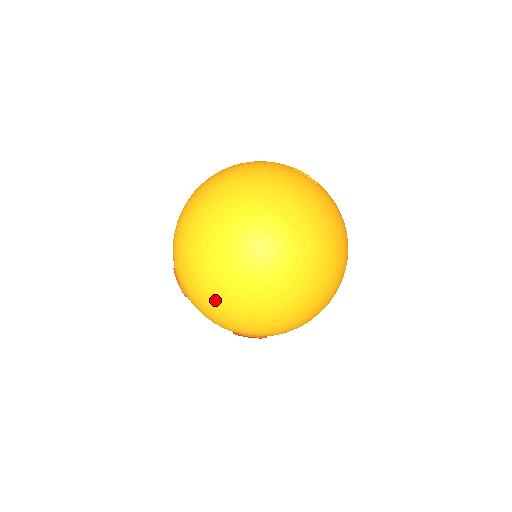
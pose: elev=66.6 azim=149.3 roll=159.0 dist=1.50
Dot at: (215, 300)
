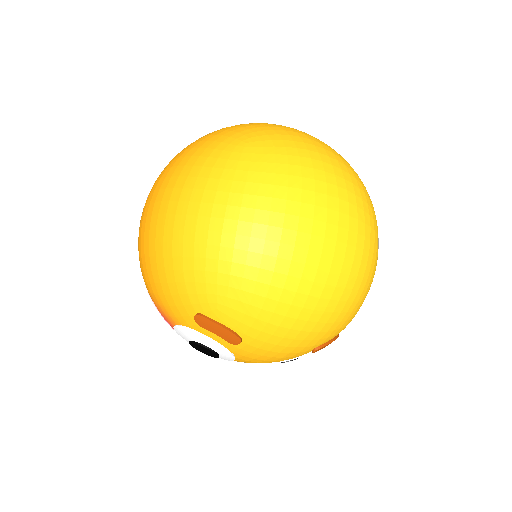
Dot at: (322, 300)
